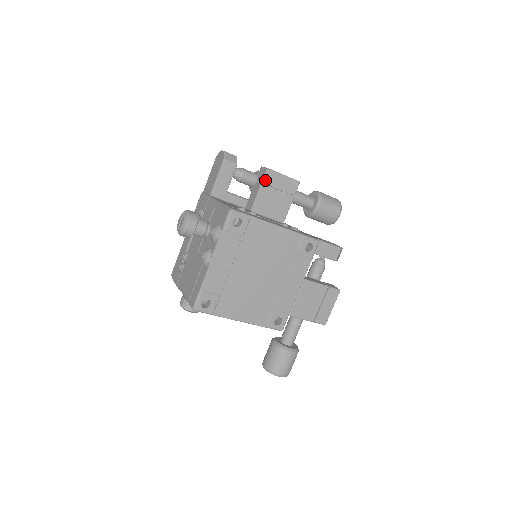
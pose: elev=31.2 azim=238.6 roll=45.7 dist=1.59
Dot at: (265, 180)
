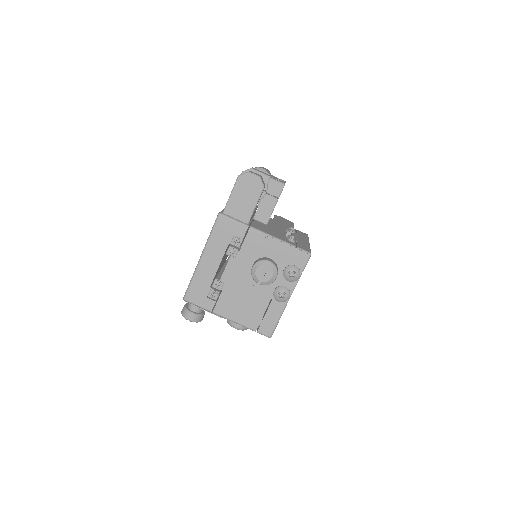
Dot at: occluded
